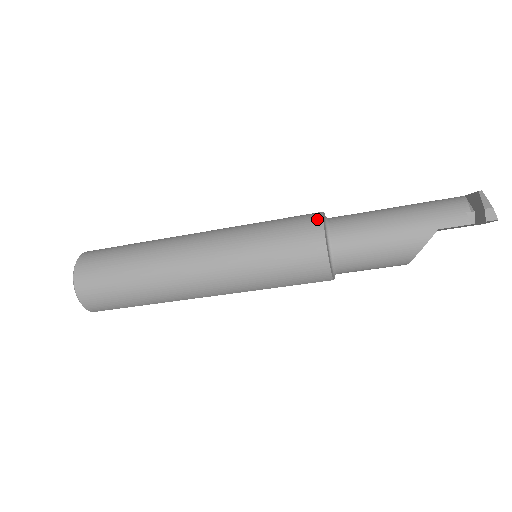
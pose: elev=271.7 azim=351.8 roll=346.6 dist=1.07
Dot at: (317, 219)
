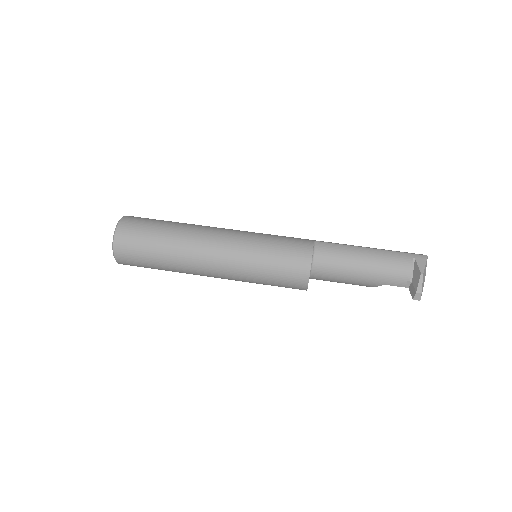
Dot at: (306, 266)
